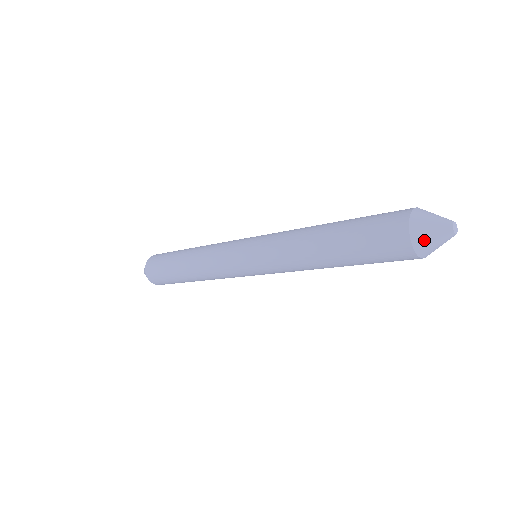
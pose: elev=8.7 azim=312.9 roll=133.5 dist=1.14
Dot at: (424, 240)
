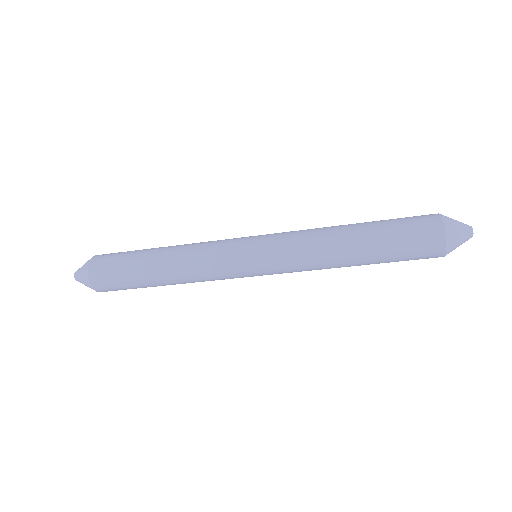
Dot at: (454, 231)
